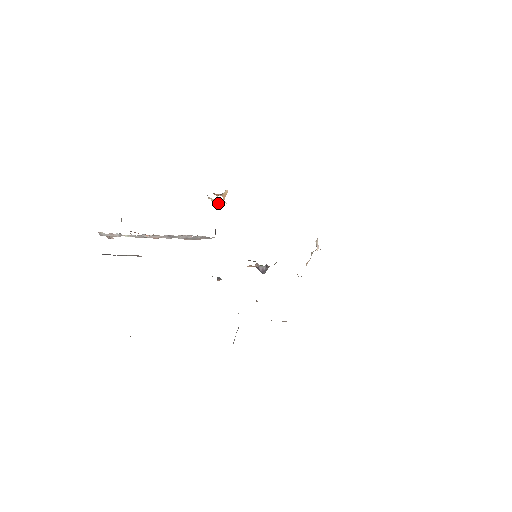
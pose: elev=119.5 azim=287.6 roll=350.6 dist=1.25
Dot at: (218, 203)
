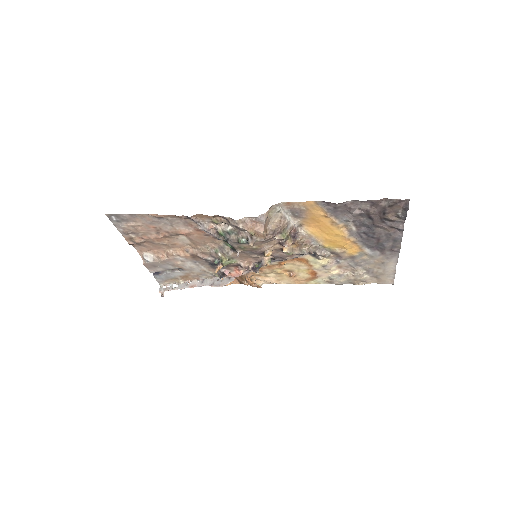
Dot at: (250, 282)
